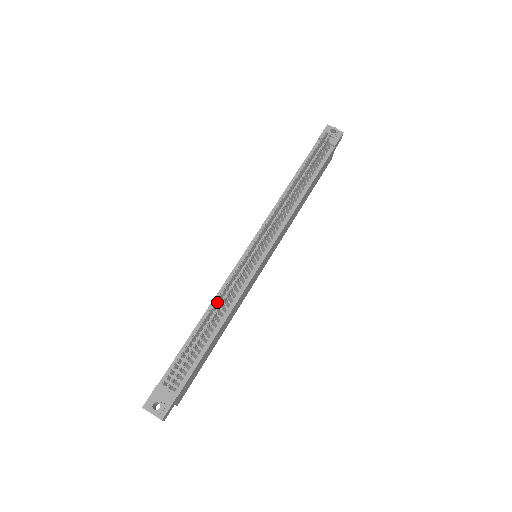
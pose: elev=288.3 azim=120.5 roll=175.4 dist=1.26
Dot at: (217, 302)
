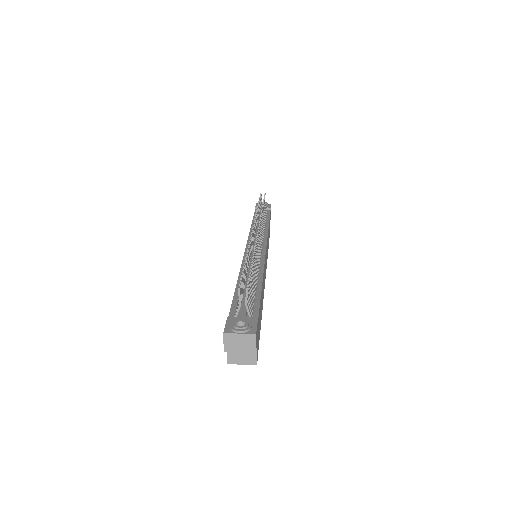
Dot at: (249, 251)
